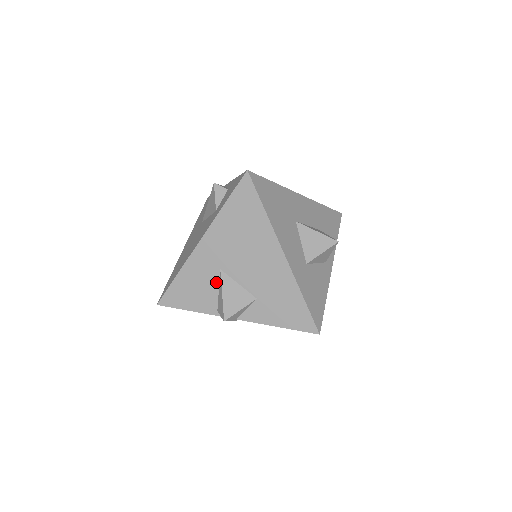
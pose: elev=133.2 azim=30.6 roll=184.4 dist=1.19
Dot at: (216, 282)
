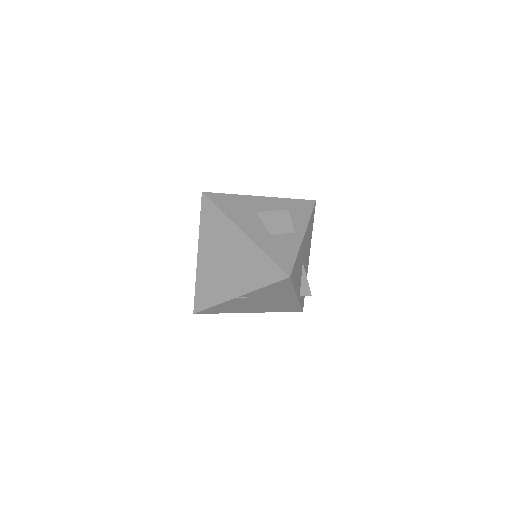
Dot at: (217, 276)
